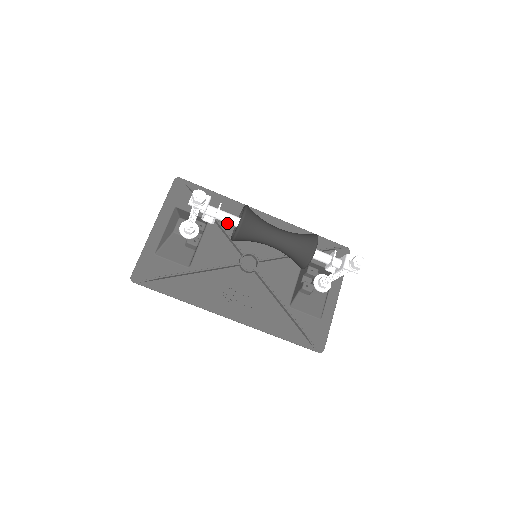
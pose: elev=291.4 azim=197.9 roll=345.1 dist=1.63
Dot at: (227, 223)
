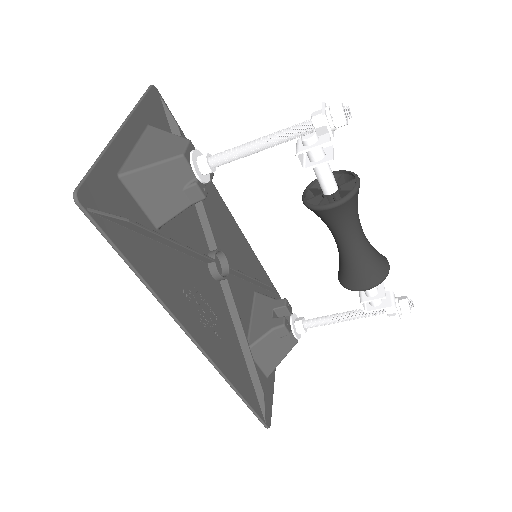
Dot at: (323, 180)
